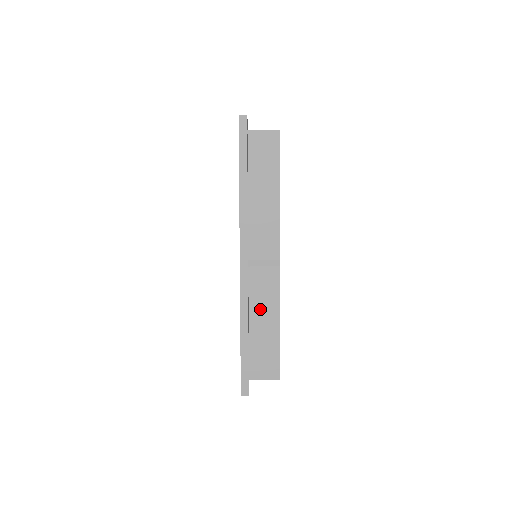
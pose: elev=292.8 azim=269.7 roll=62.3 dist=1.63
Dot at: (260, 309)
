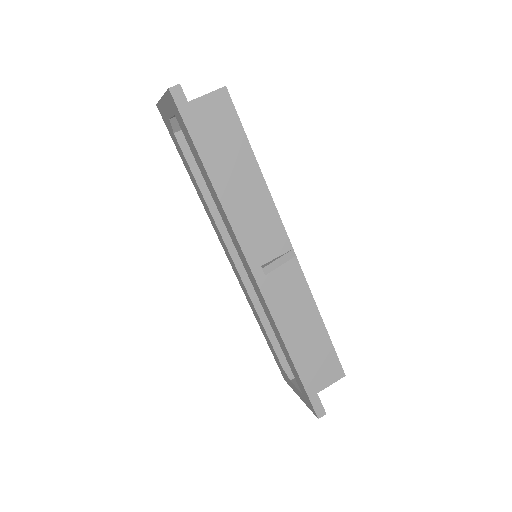
Dot at: (294, 316)
